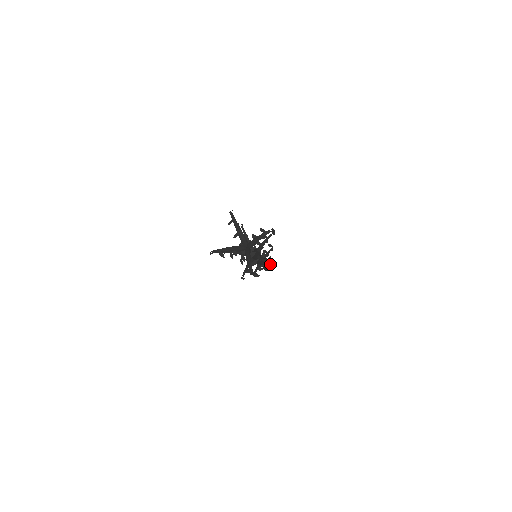
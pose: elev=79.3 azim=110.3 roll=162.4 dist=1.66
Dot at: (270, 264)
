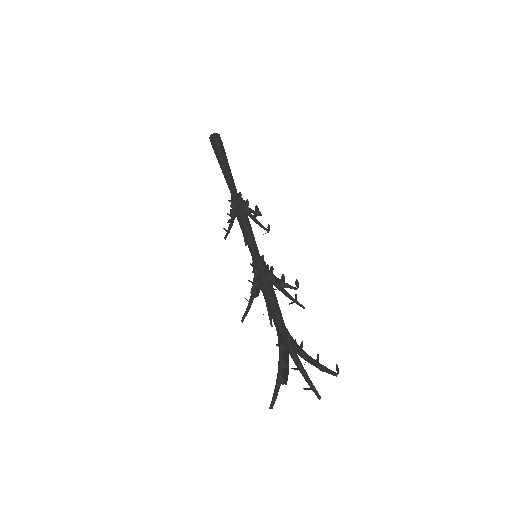
Dot at: occluded
